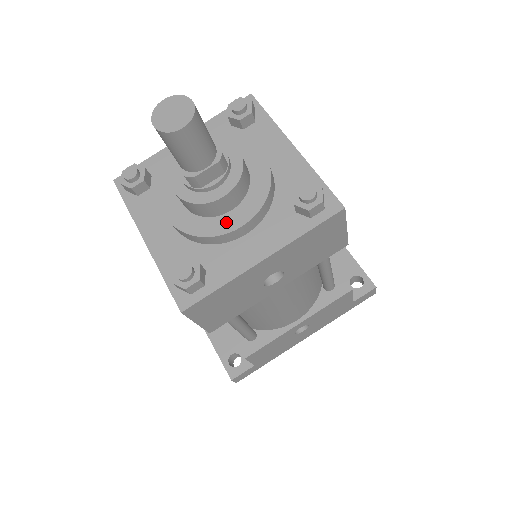
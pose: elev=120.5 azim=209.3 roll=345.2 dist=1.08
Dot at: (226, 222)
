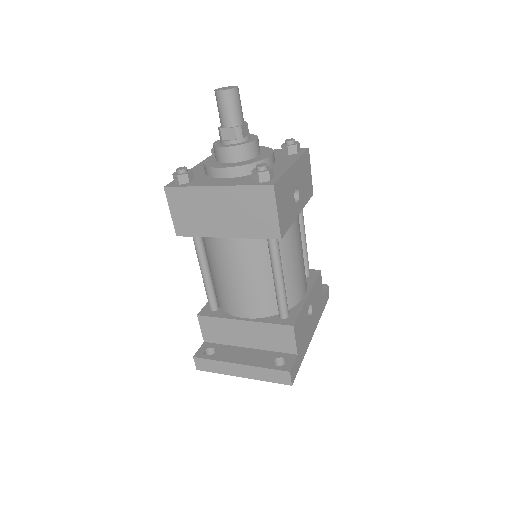
Dot at: (261, 157)
